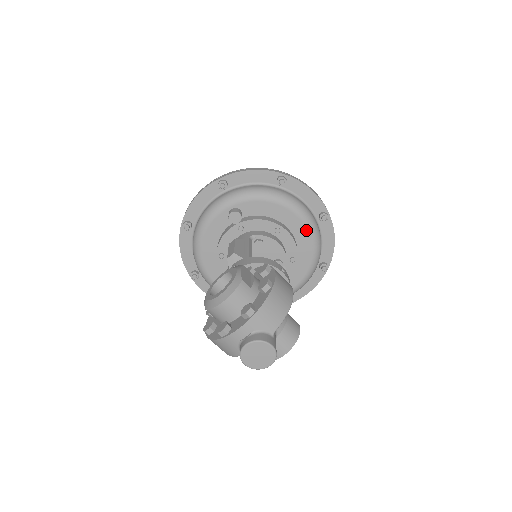
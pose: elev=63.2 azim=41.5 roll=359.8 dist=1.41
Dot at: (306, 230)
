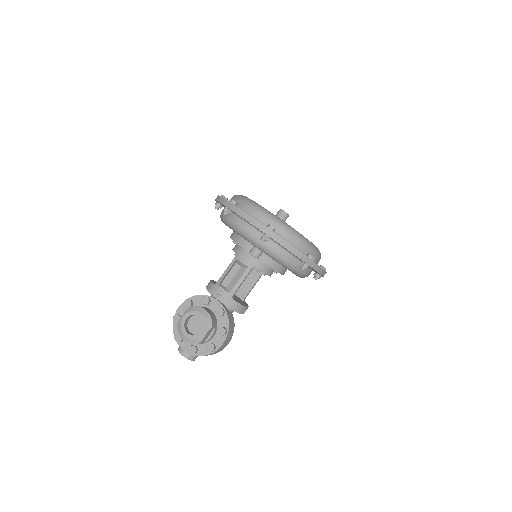
Dot at: occluded
